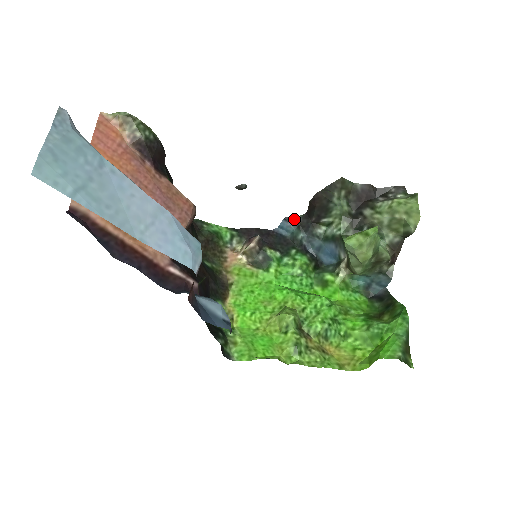
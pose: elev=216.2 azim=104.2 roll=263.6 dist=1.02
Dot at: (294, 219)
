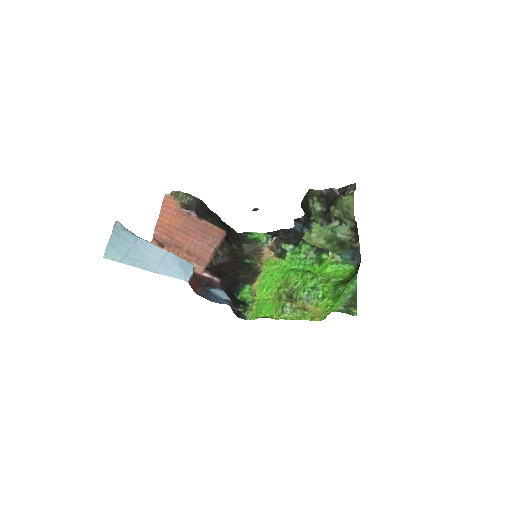
Dot at: (299, 220)
